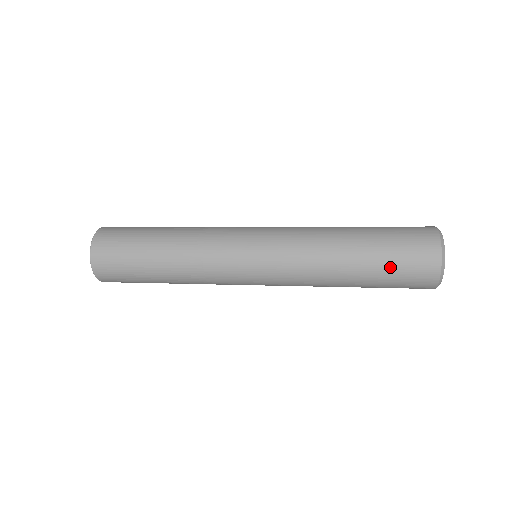
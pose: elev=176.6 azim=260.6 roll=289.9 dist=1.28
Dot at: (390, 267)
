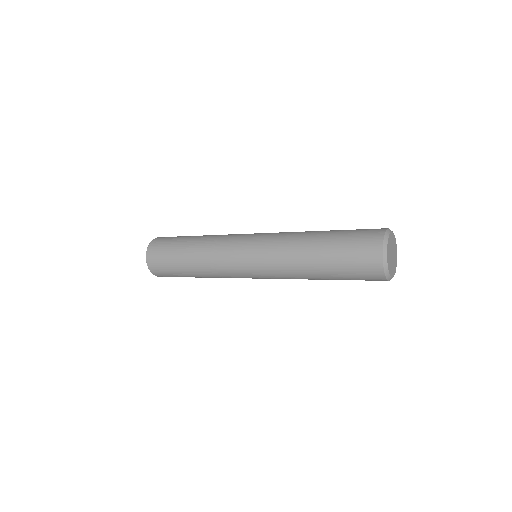
Dot at: (343, 257)
